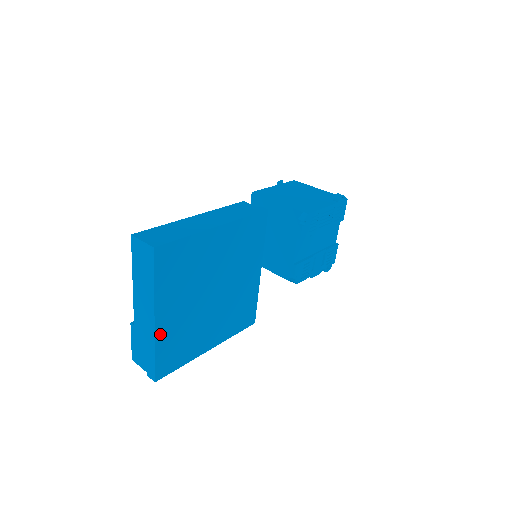
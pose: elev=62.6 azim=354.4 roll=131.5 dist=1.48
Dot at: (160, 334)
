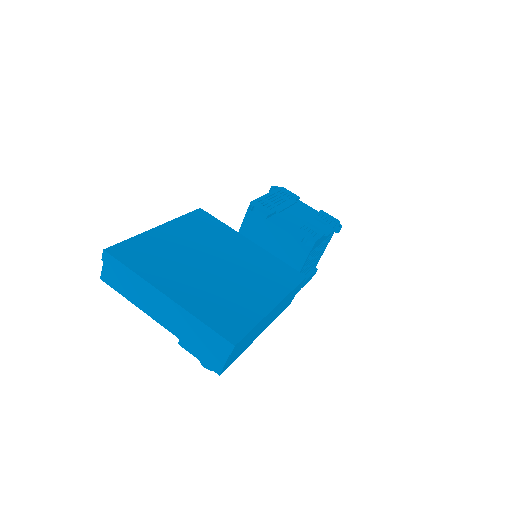
Dot at: (187, 305)
